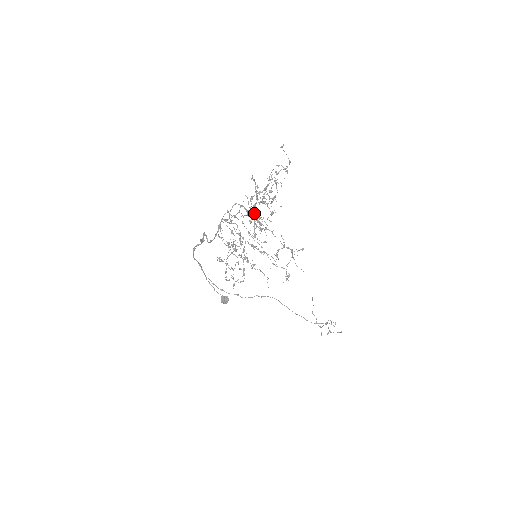
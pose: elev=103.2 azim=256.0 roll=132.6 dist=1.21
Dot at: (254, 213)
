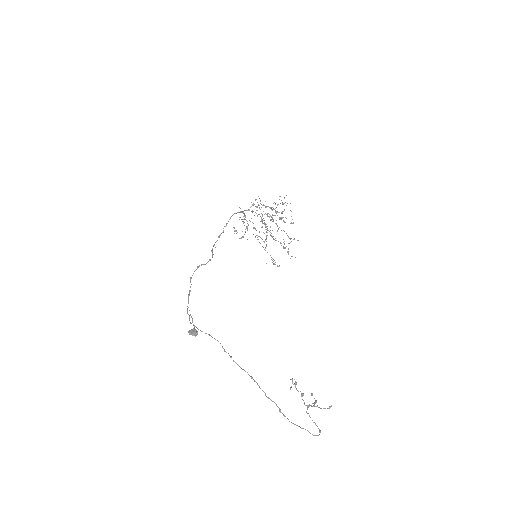
Dot at: (270, 208)
